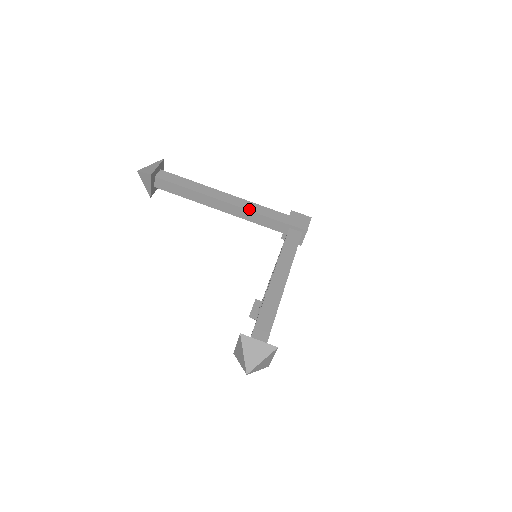
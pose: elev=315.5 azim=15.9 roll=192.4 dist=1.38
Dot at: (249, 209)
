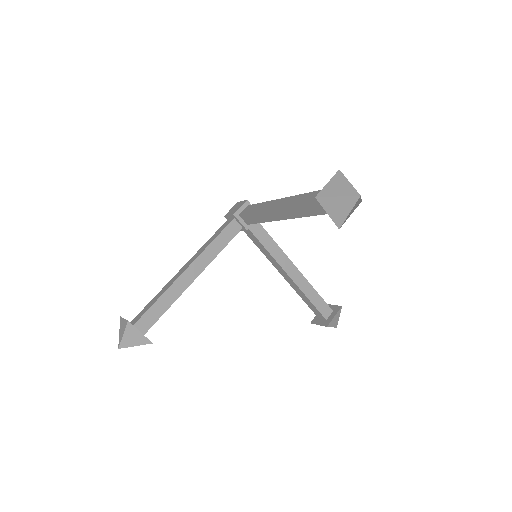
Dot at: (207, 246)
